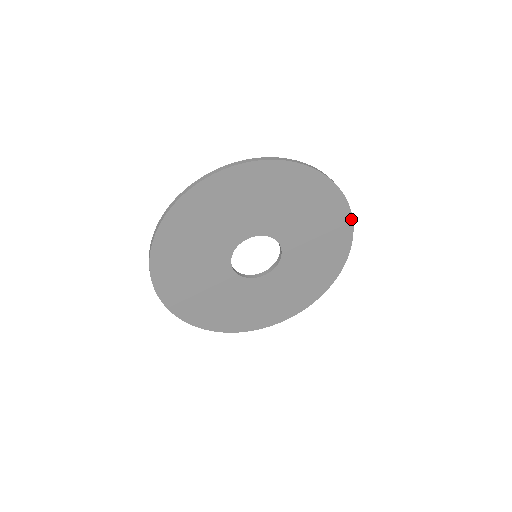
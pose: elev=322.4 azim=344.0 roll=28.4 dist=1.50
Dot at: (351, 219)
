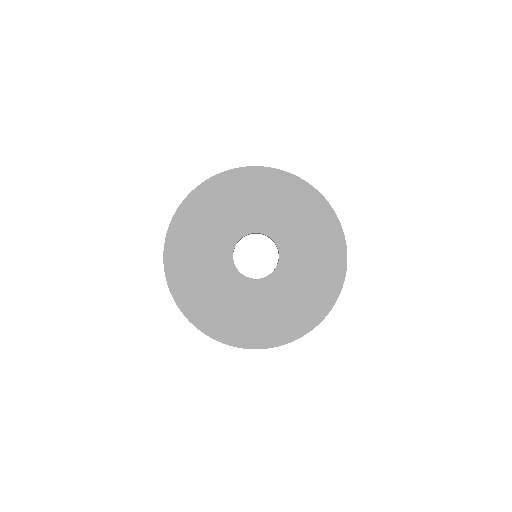
Dot at: (346, 265)
